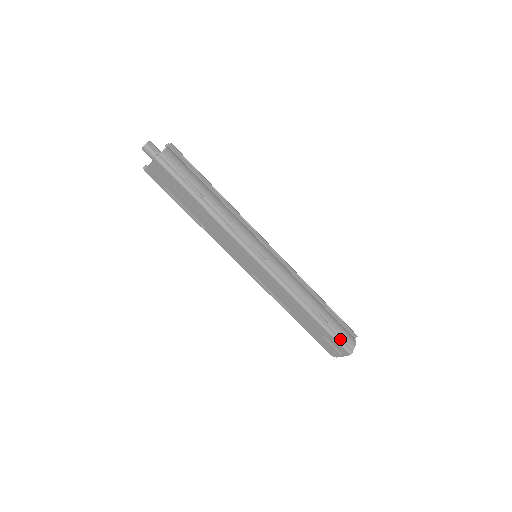
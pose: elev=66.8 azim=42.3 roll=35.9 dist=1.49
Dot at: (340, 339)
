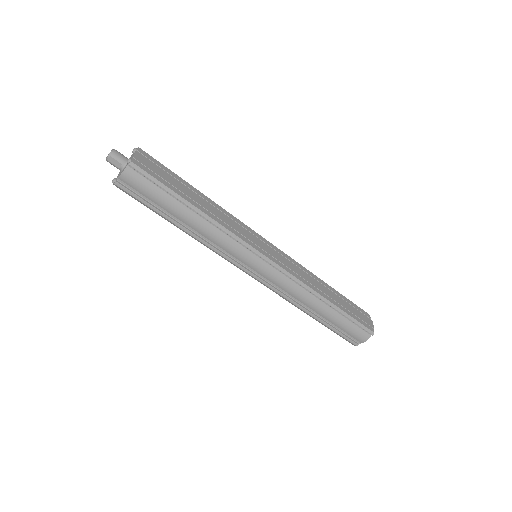
Dot at: (343, 336)
